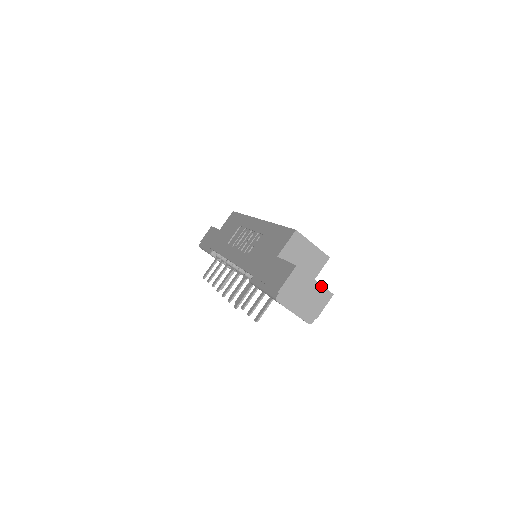
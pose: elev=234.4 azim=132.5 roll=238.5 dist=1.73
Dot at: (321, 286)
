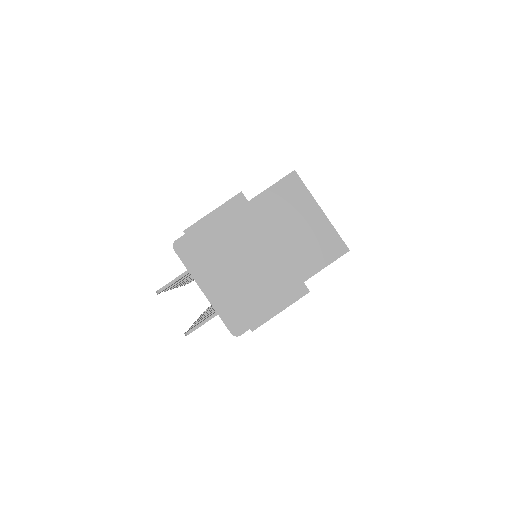
Dot at: (285, 260)
